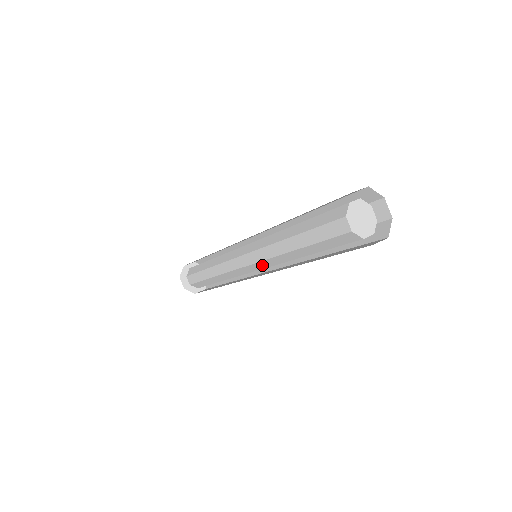
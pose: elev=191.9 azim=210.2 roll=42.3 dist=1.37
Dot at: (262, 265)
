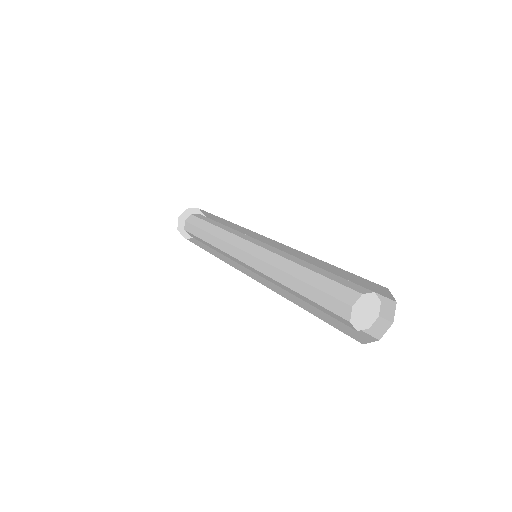
Dot at: (257, 272)
